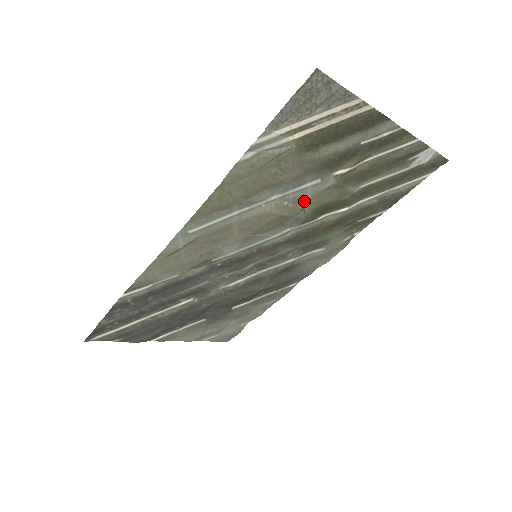
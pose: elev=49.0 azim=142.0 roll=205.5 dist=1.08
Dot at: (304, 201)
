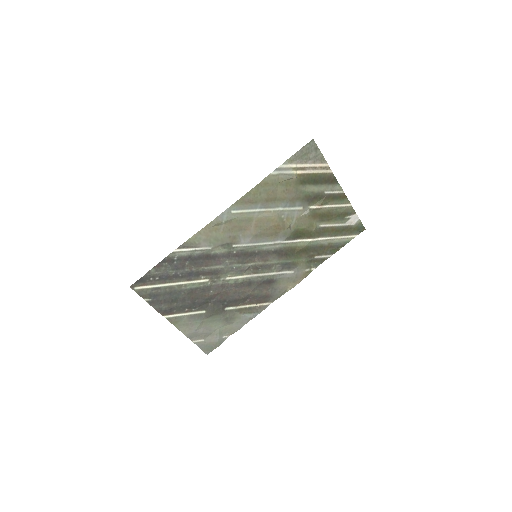
Dot at: (292, 220)
